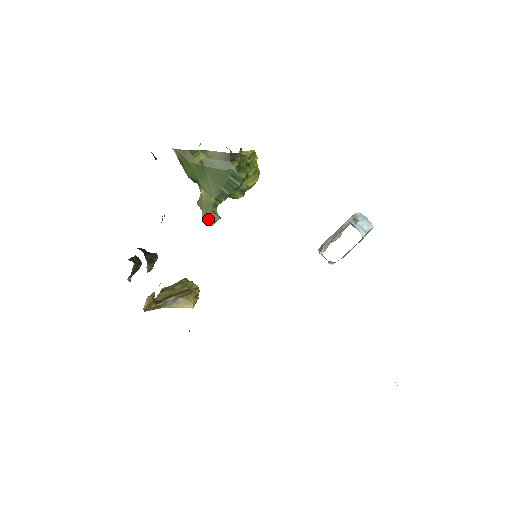
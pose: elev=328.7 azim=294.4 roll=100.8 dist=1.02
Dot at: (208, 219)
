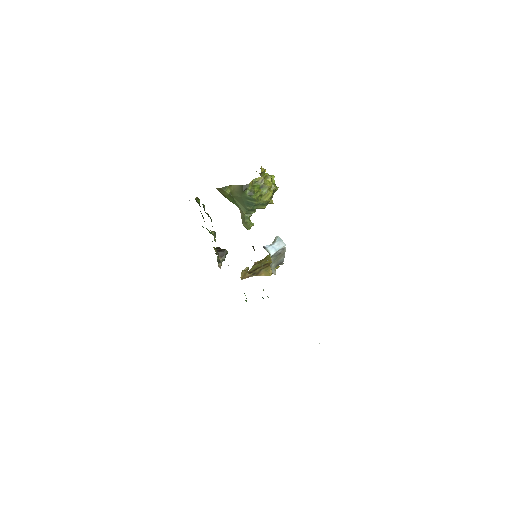
Dot at: (245, 227)
